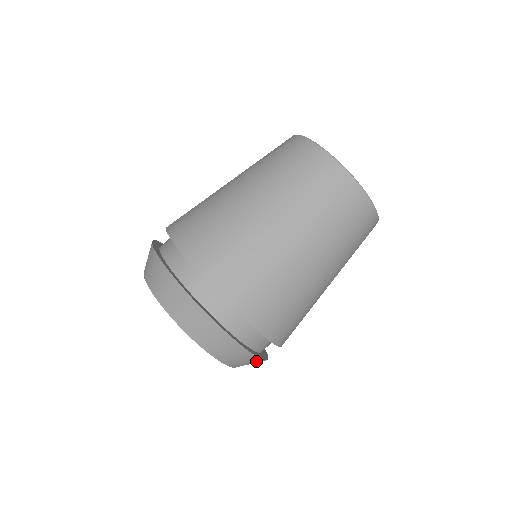
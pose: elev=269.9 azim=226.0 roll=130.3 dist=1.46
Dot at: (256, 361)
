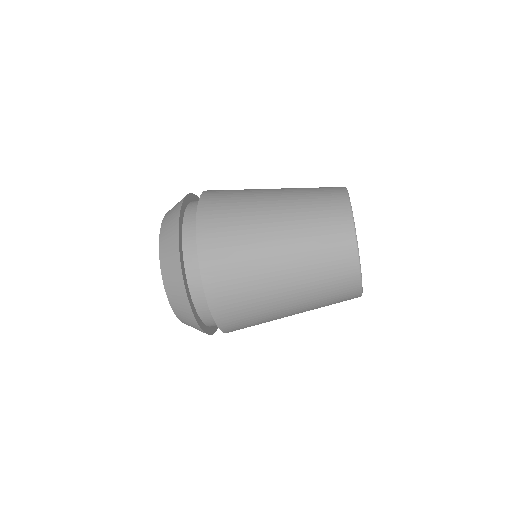
Dot at: occluded
